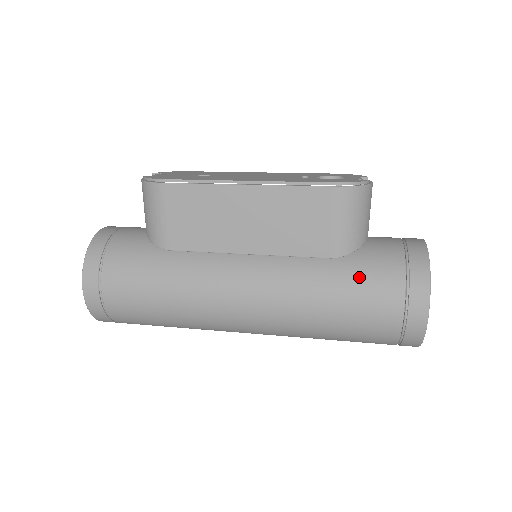
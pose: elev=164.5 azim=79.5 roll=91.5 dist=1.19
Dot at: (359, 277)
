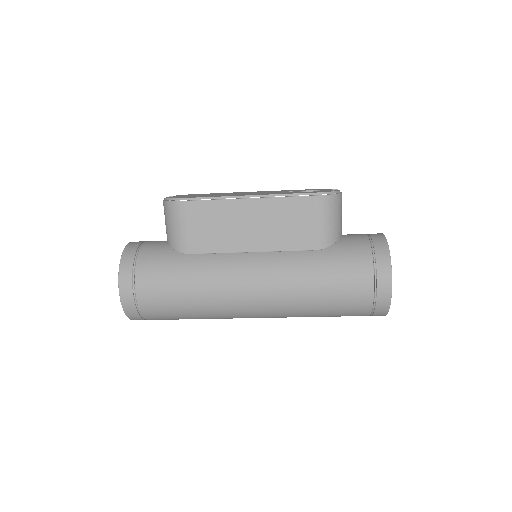
Dot at: (339, 262)
